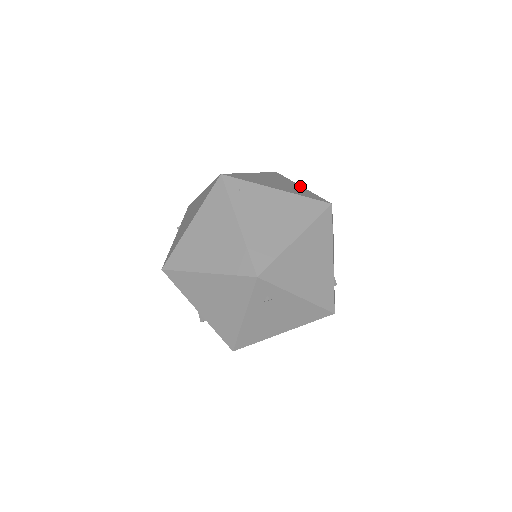
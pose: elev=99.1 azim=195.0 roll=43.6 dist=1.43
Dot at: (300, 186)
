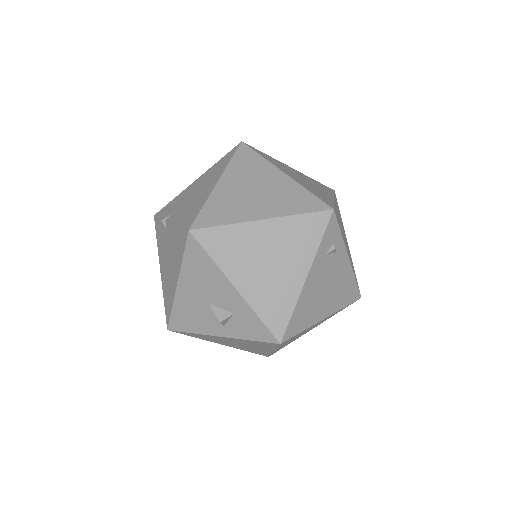
Dot at: occluded
